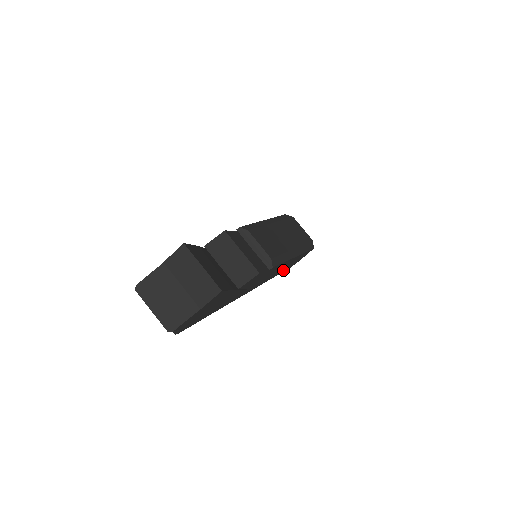
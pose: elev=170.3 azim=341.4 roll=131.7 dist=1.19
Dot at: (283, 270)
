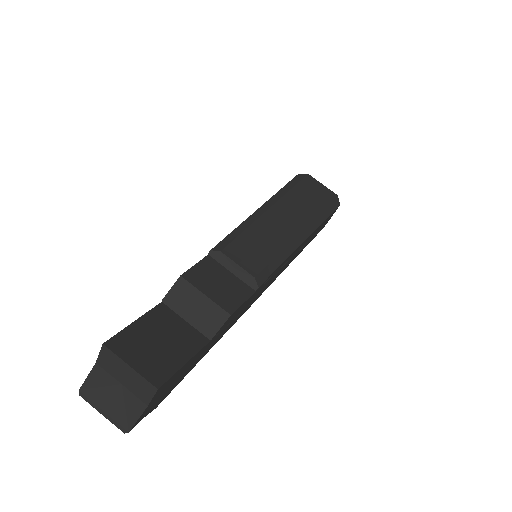
Dot at: occluded
